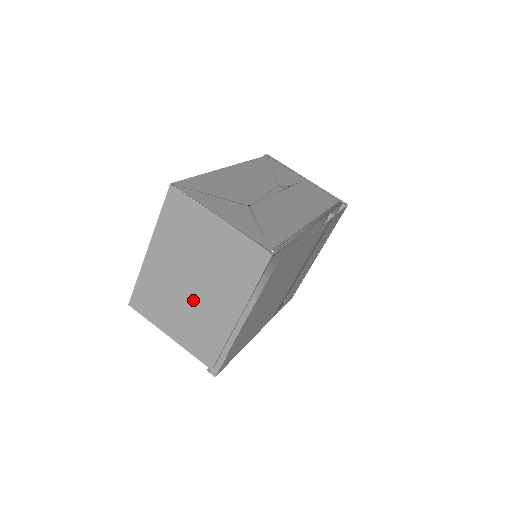
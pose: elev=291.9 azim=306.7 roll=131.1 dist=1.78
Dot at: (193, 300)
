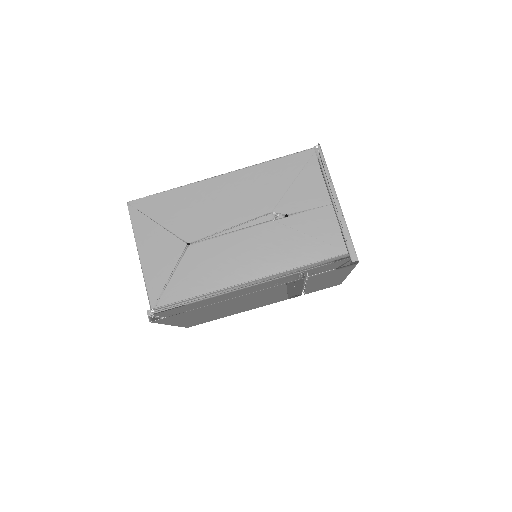
Dot at: occluded
